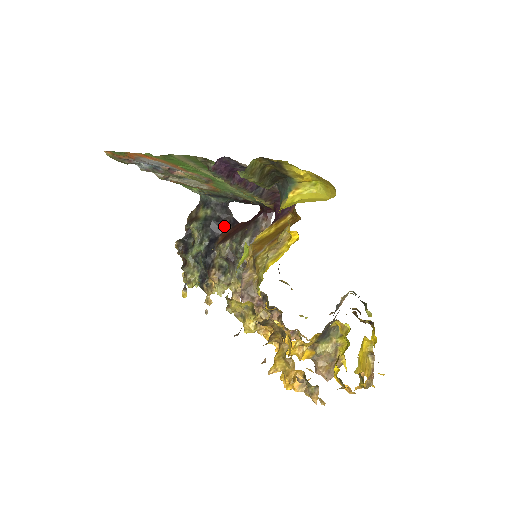
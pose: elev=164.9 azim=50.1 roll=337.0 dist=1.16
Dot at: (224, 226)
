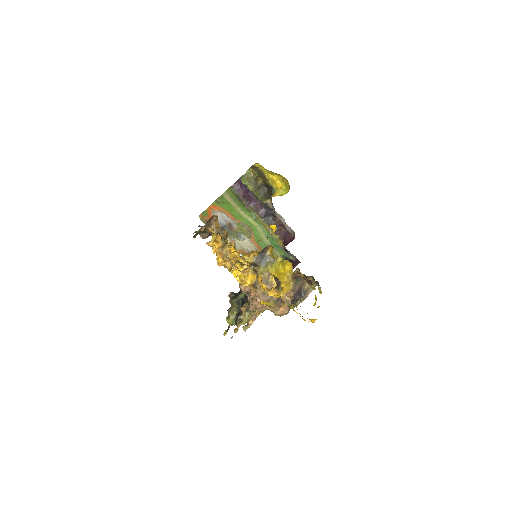
Dot at: occluded
